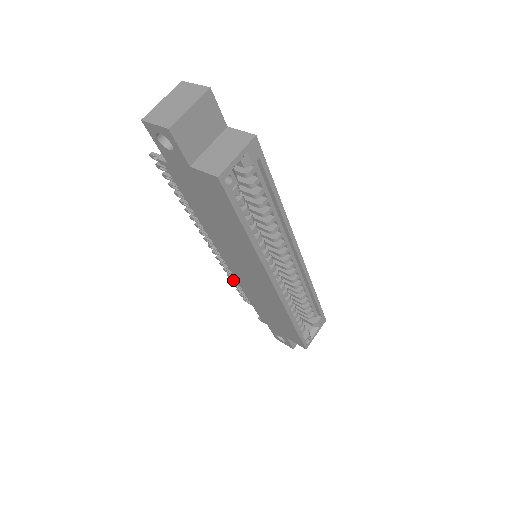
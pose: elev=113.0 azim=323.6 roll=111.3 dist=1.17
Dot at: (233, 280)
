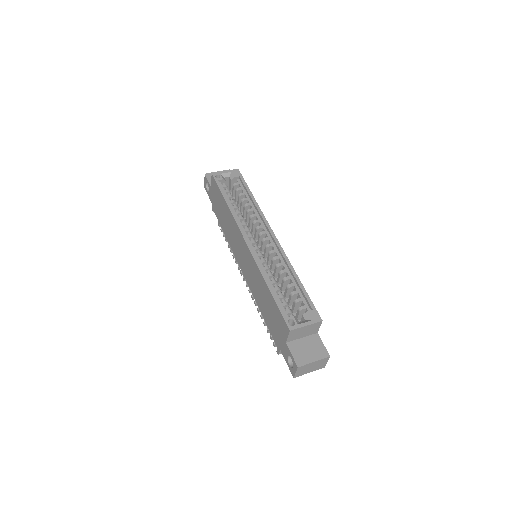
Dot at: (264, 321)
